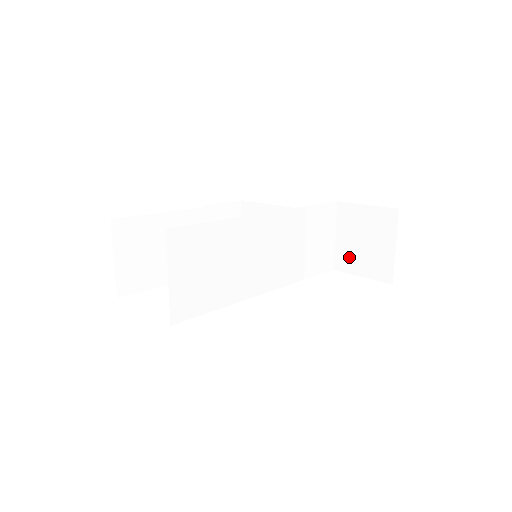
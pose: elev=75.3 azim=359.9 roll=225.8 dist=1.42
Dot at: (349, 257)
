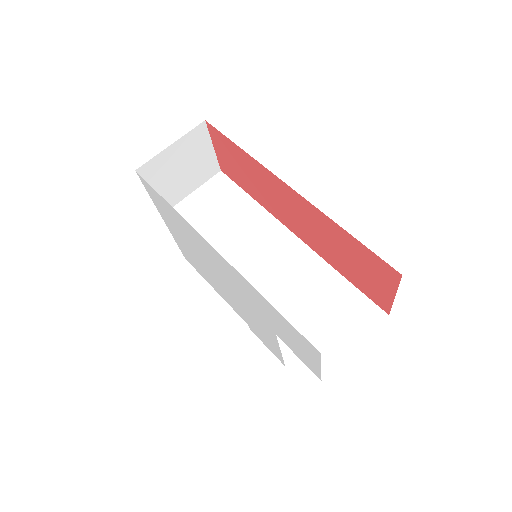
Dot at: occluded
